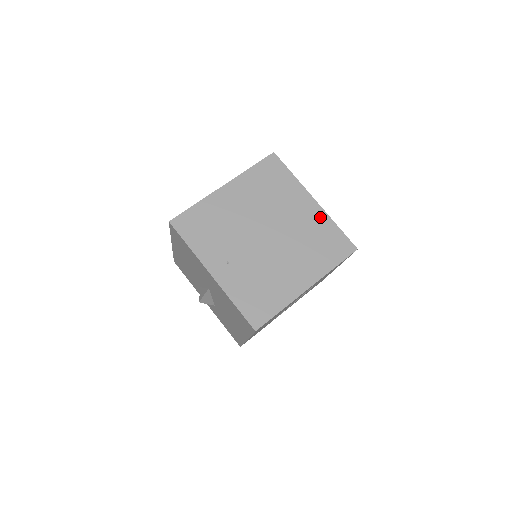
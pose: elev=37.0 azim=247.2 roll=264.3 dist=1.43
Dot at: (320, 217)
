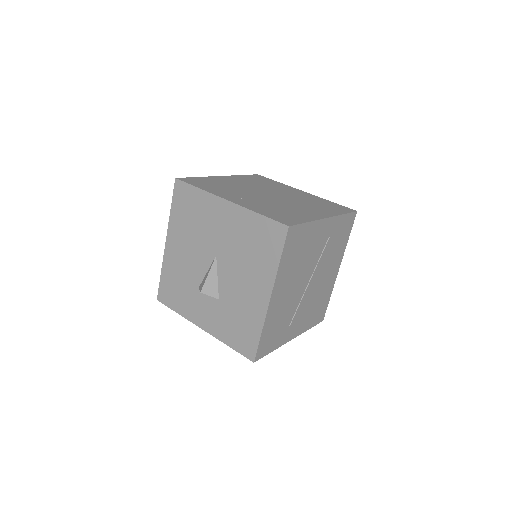
Dot at: (314, 197)
